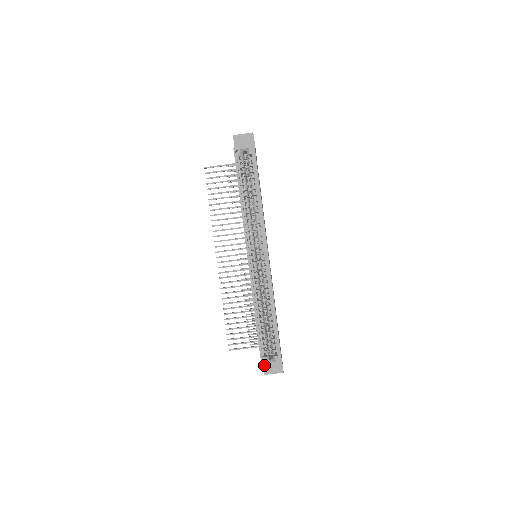
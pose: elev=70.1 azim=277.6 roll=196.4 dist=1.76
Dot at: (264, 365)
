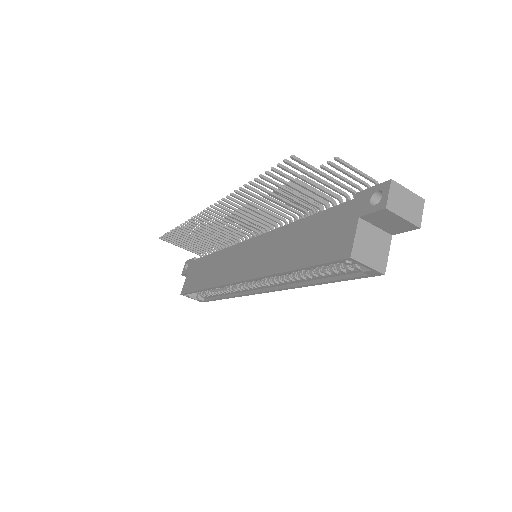
Dot at: occluded
